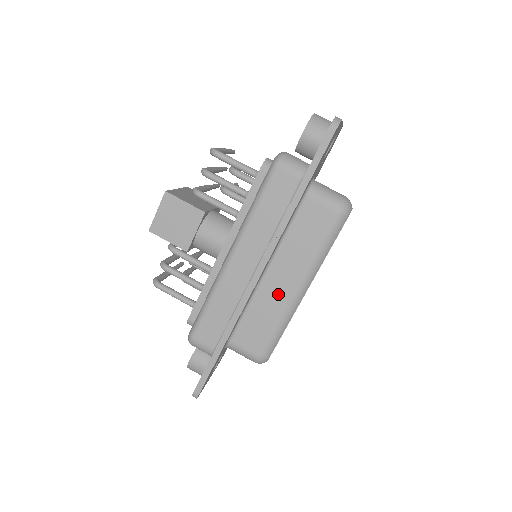
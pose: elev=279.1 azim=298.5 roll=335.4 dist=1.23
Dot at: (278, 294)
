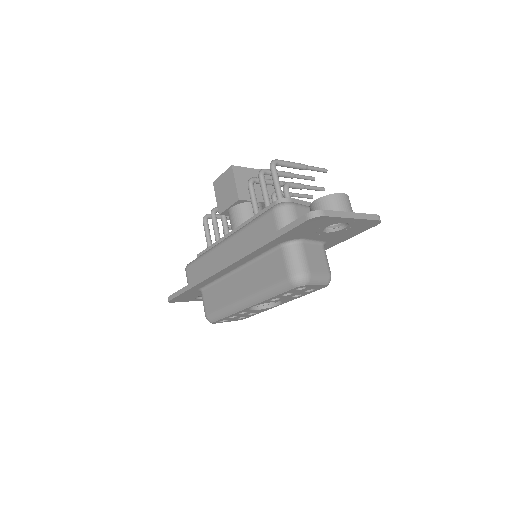
Dot at: (234, 291)
